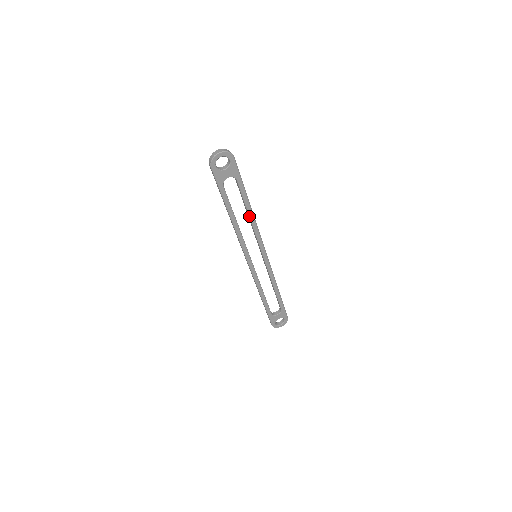
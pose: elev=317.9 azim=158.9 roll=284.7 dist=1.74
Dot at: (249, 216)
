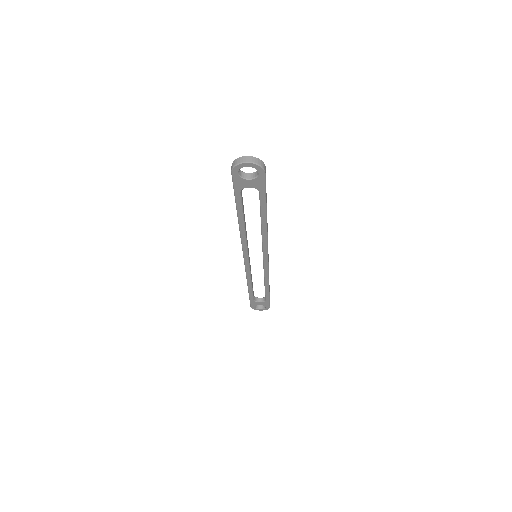
Dot at: (261, 226)
